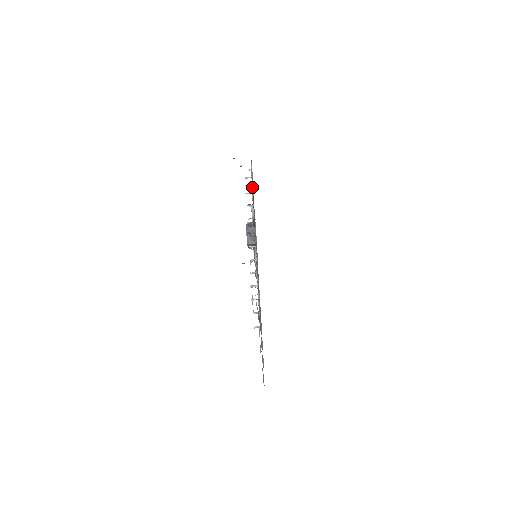
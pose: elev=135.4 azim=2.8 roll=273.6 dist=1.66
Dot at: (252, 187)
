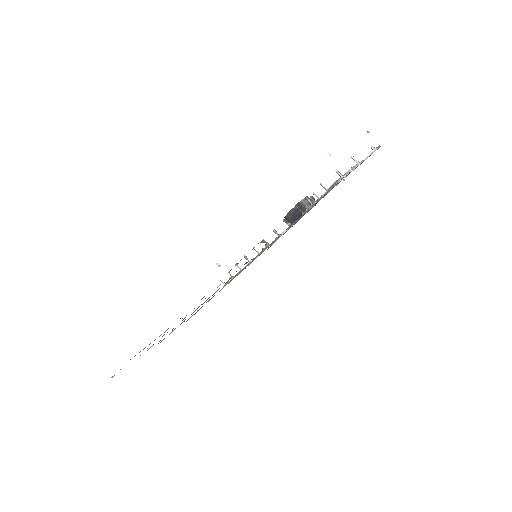
Dot at: (309, 207)
